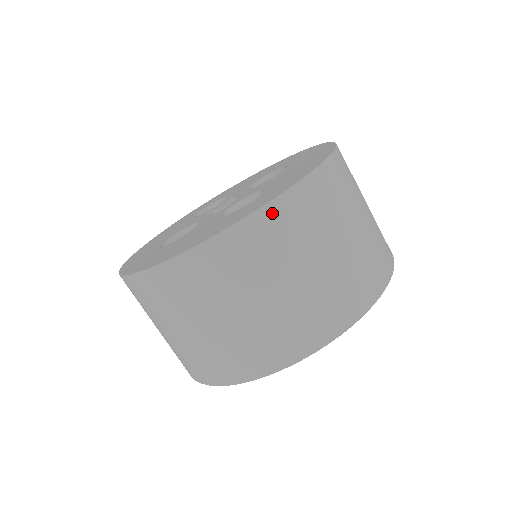
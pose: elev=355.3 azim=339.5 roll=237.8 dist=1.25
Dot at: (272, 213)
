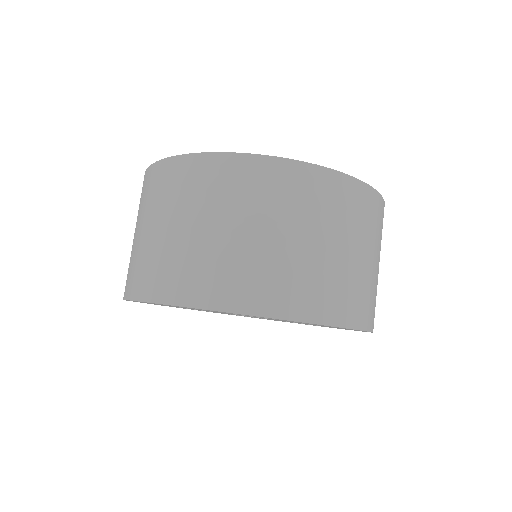
Dot at: (272, 166)
